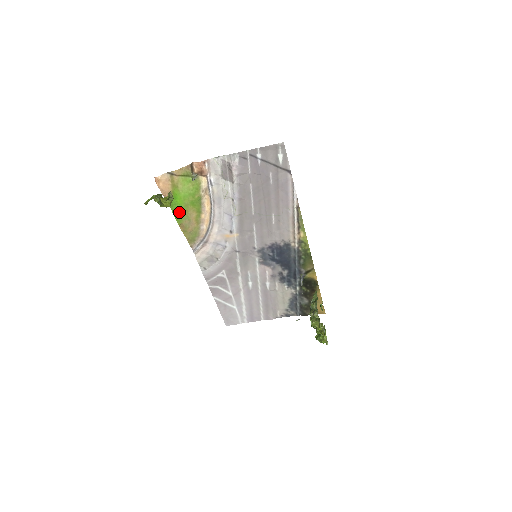
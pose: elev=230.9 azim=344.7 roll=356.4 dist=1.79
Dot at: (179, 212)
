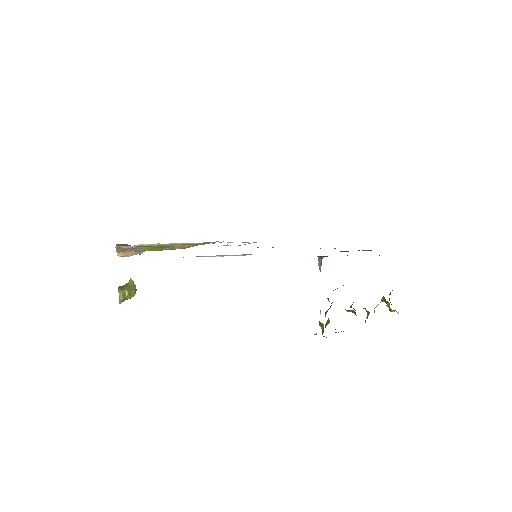
Dot at: occluded
